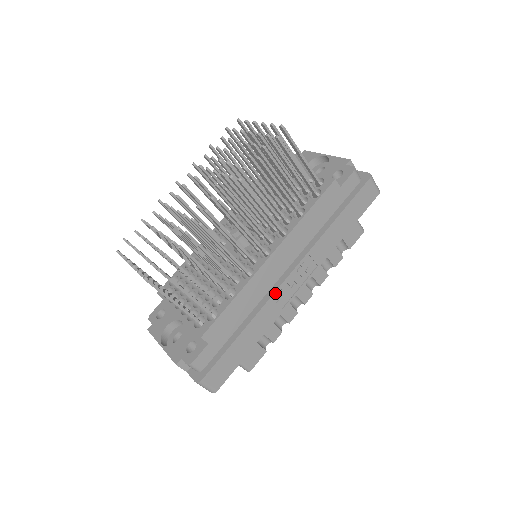
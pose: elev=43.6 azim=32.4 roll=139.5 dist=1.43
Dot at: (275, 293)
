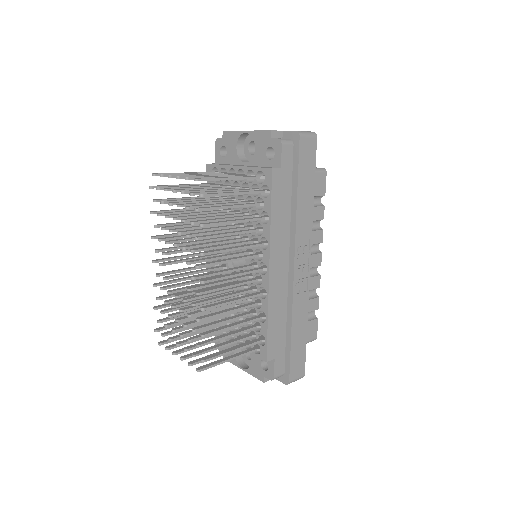
Dot at: (294, 289)
